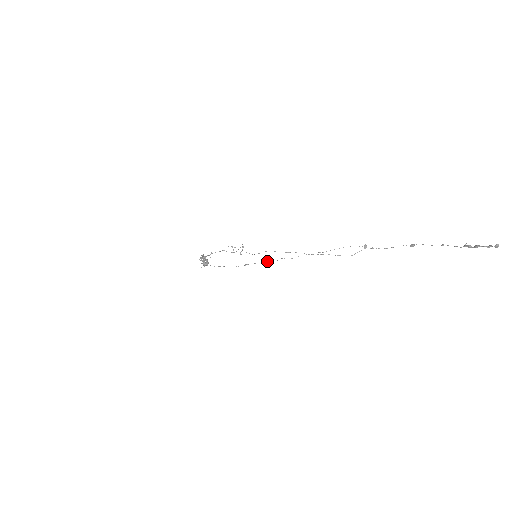
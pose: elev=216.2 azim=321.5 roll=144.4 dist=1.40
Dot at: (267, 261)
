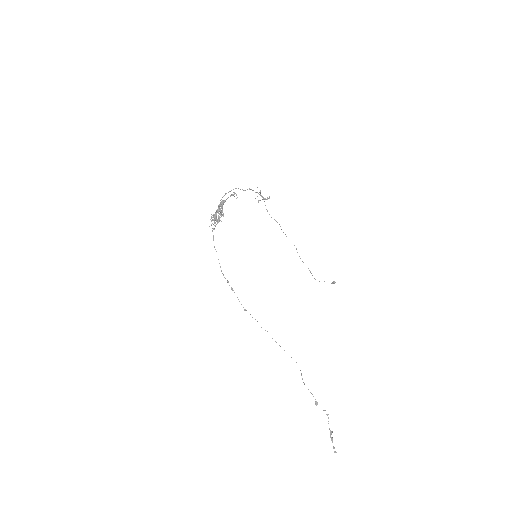
Dot at: occluded
